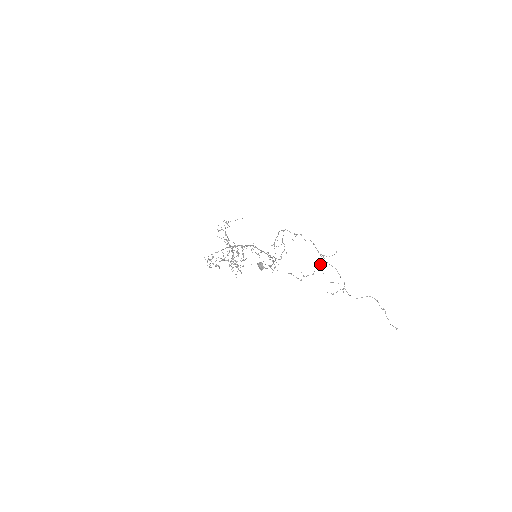
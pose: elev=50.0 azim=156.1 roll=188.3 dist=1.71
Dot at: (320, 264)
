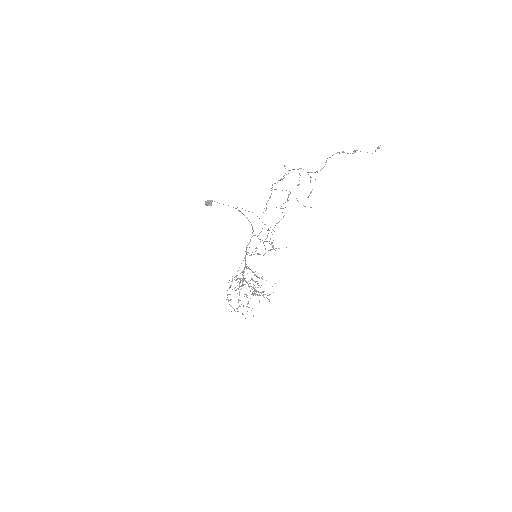
Dot at: occluded
